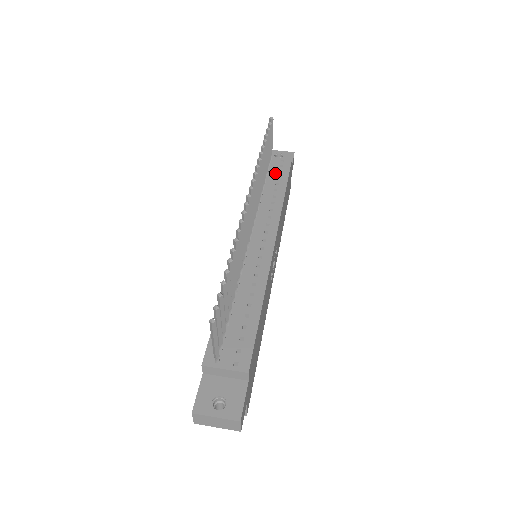
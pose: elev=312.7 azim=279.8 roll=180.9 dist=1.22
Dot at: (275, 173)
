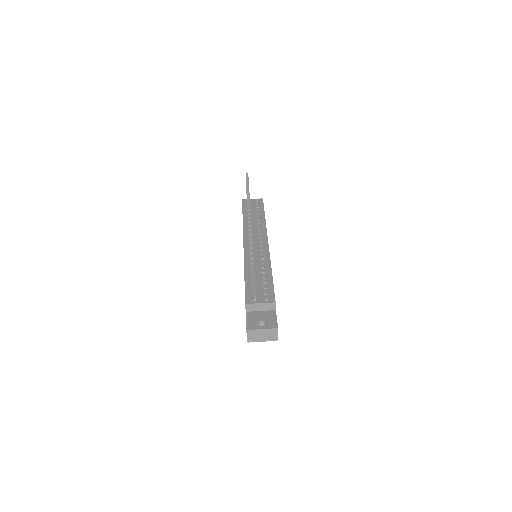
Dot at: (255, 209)
